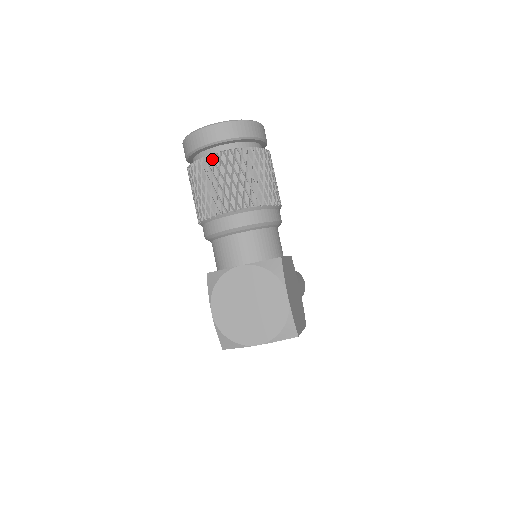
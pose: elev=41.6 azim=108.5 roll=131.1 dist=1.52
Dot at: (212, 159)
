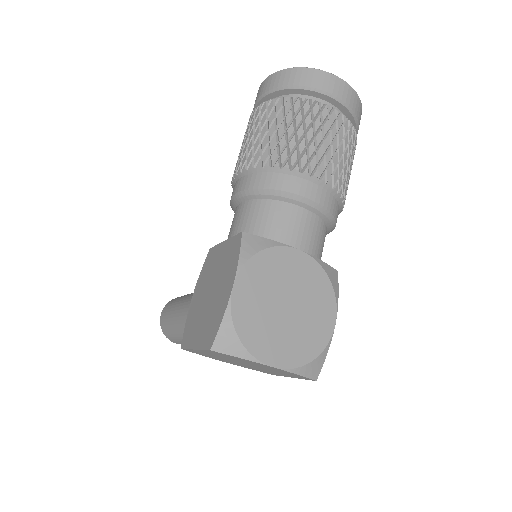
Dot at: (328, 111)
